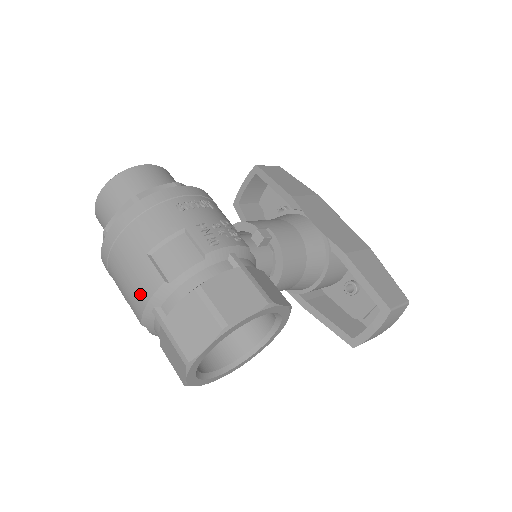
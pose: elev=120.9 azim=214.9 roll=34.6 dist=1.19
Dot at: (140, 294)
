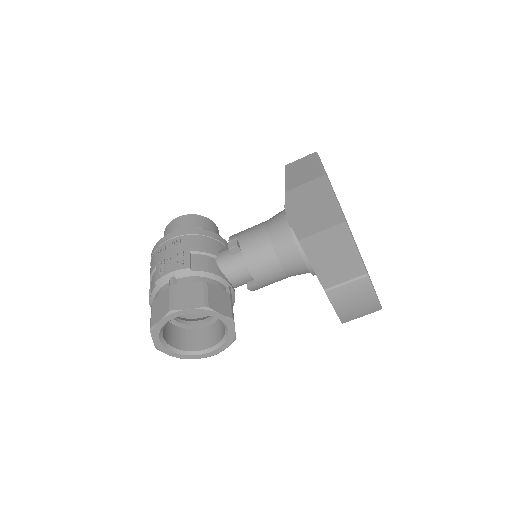
Dot at: occluded
